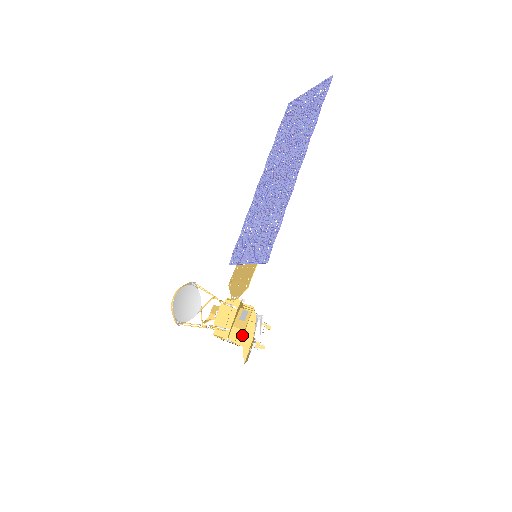
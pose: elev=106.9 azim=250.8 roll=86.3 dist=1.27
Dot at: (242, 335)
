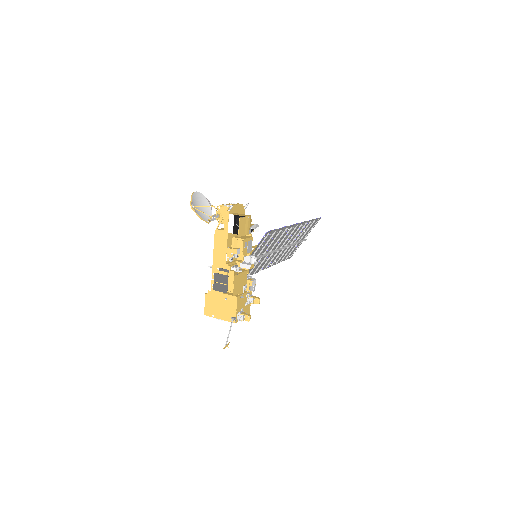
Dot at: (241, 215)
